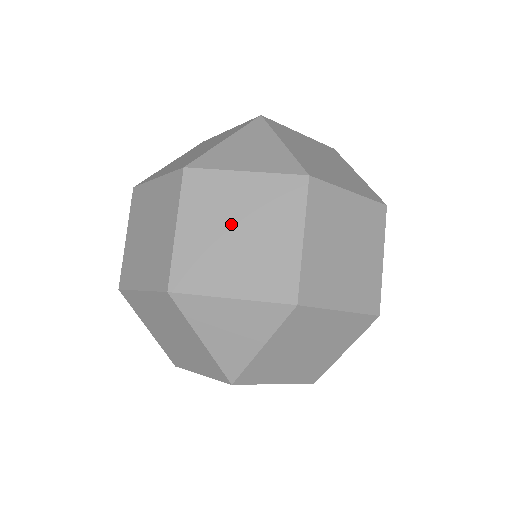
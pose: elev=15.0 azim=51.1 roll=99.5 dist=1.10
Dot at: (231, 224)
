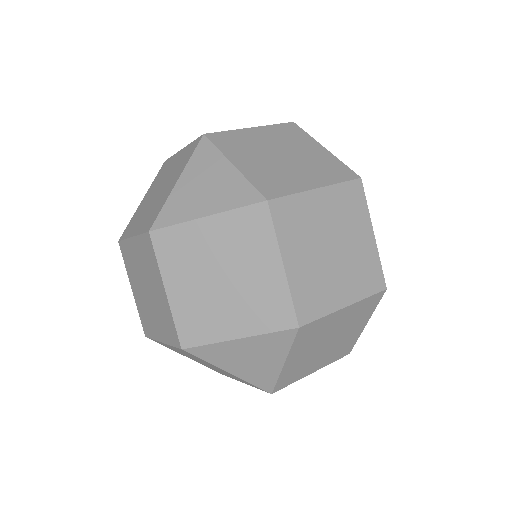
Dot at: (212, 272)
